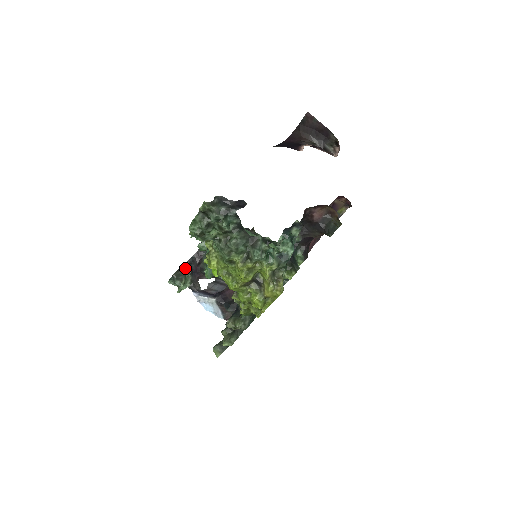
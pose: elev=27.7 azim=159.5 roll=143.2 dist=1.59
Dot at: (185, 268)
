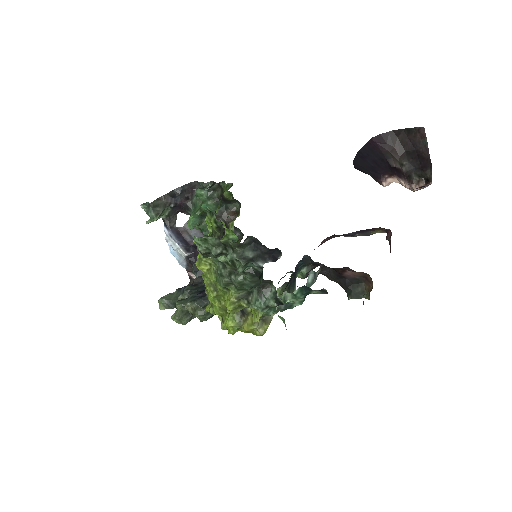
Dot at: (168, 199)
